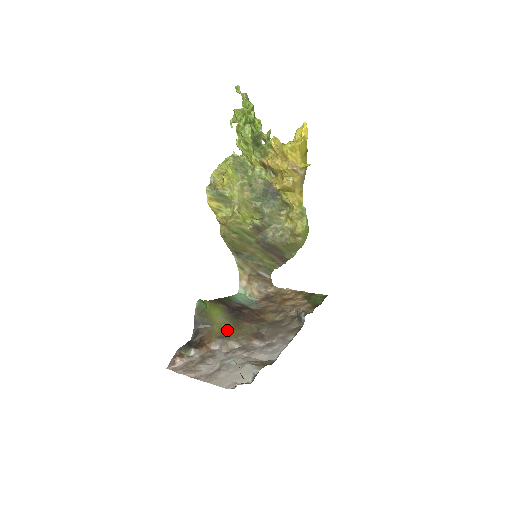
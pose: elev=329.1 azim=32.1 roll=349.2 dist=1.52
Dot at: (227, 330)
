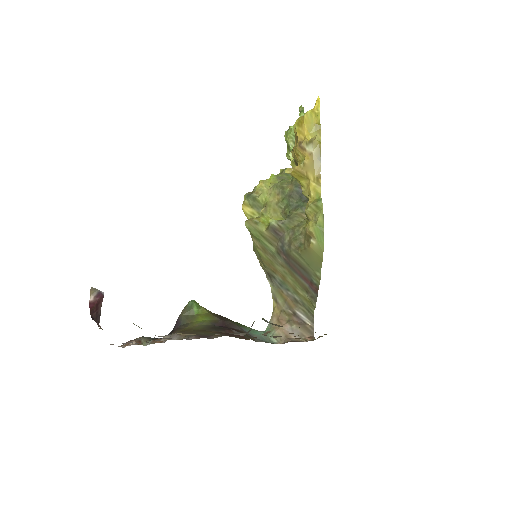
Dot at: (190, 330)
